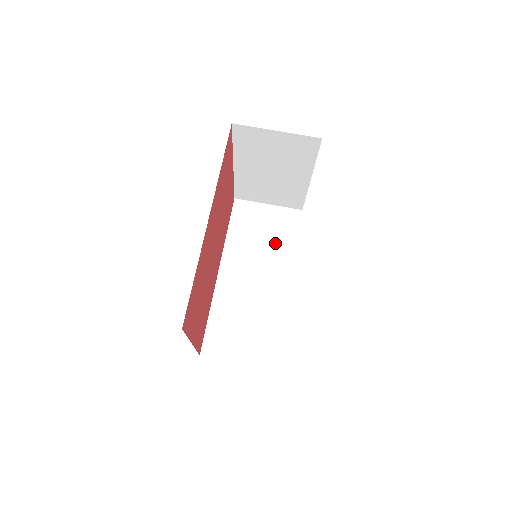
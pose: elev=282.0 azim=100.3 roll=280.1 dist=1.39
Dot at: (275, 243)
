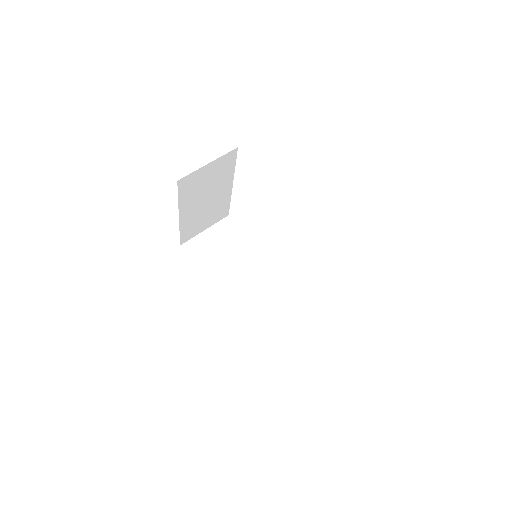
Dot at: (236, 249)
